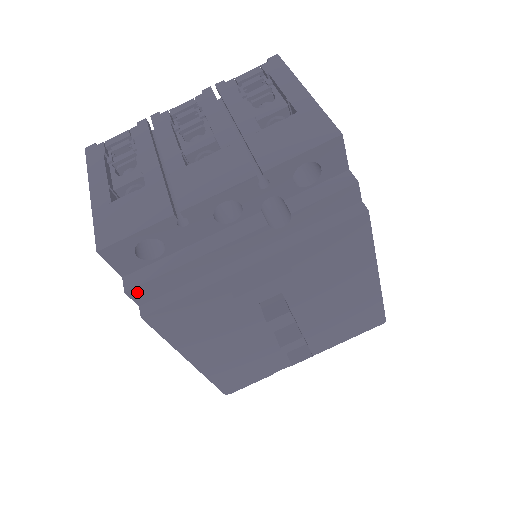
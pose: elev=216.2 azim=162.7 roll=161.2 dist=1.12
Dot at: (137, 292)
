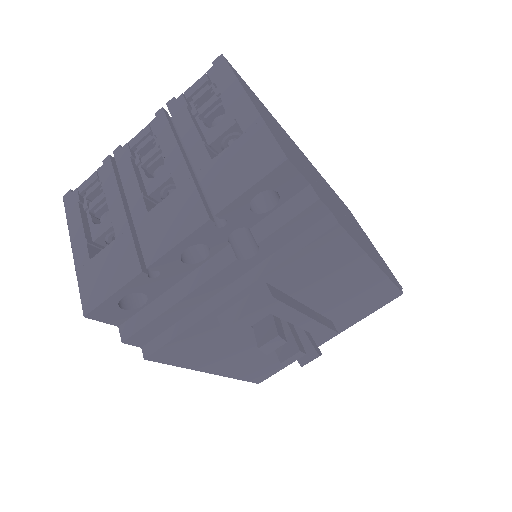
Dot at: (133, 339)
